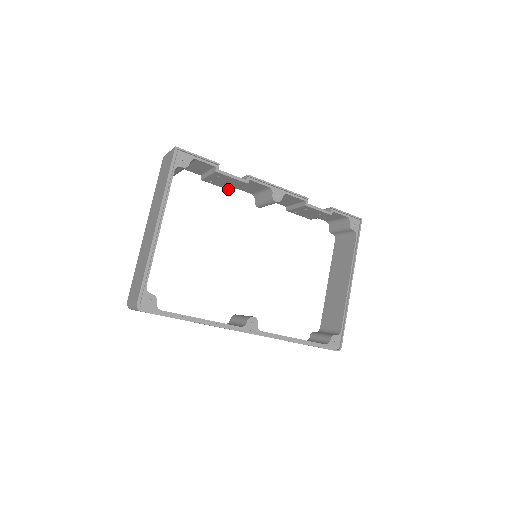
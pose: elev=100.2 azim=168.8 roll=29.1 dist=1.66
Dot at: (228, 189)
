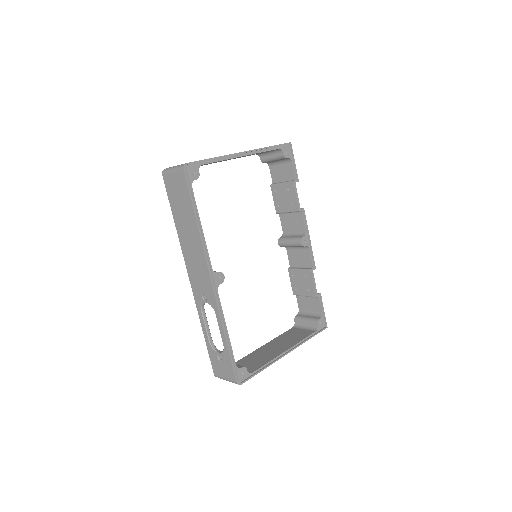
Dot at: (276, 210)
